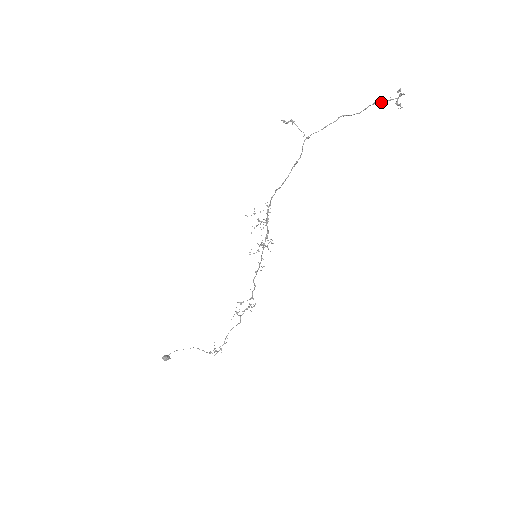
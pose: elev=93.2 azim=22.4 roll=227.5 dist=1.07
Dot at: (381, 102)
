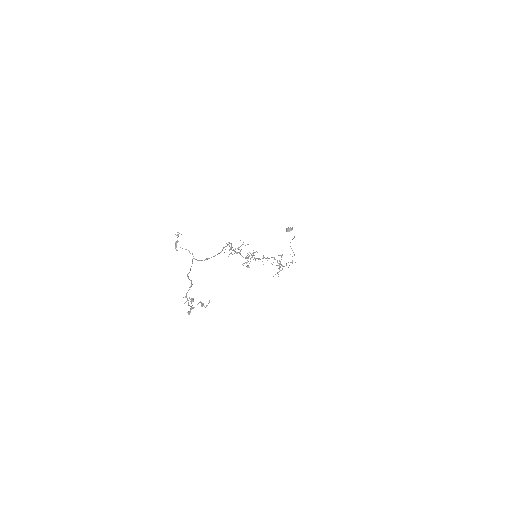
Dot at: (188, 300)
